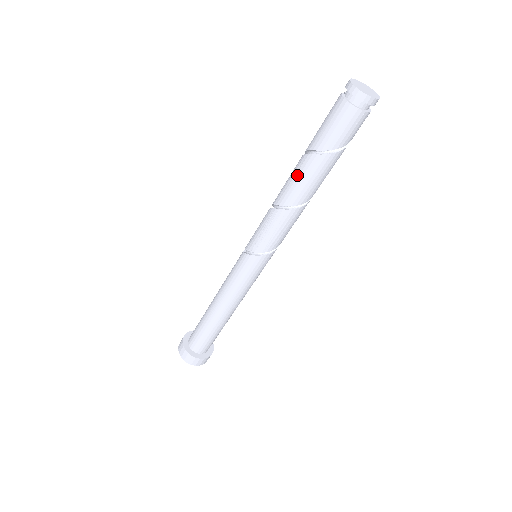
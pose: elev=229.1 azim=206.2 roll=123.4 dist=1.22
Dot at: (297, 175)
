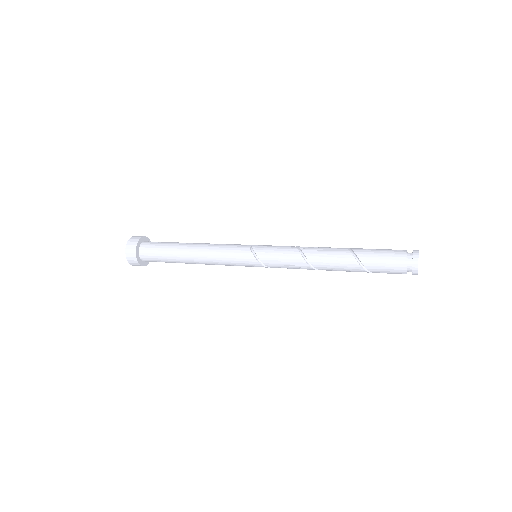
Dot at: (338, 262)
